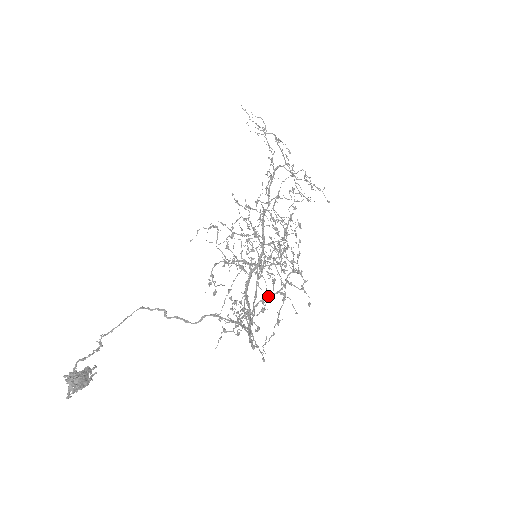
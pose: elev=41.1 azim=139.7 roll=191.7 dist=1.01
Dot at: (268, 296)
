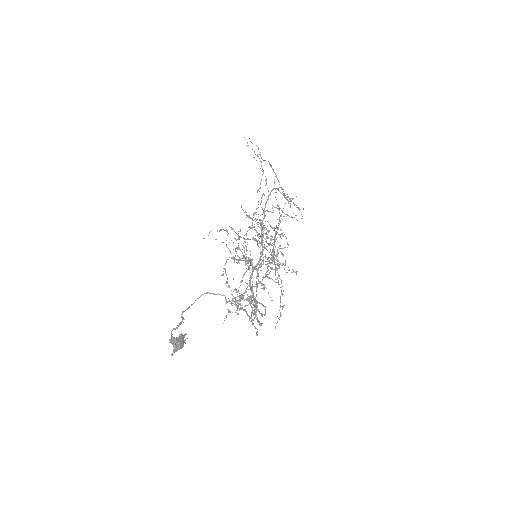
Dot at: (253, 286)
